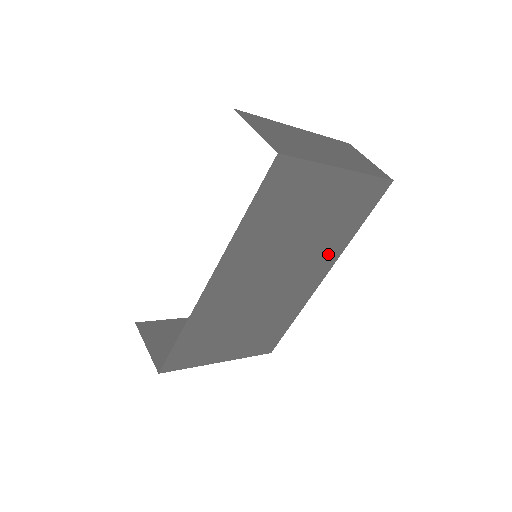
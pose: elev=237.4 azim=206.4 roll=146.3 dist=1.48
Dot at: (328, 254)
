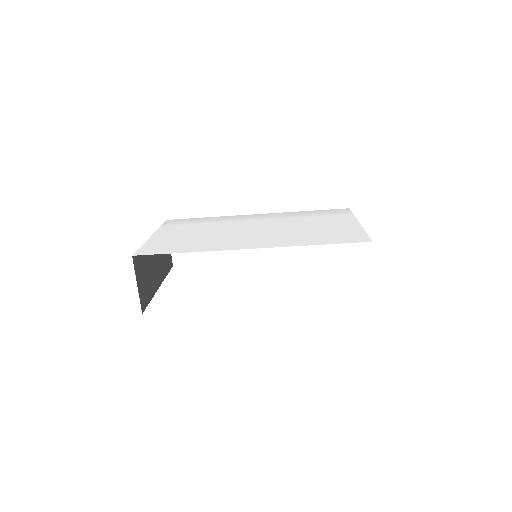
Dot at: occluded
